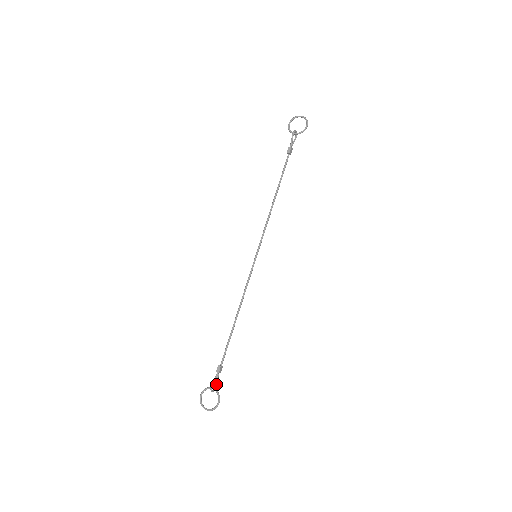
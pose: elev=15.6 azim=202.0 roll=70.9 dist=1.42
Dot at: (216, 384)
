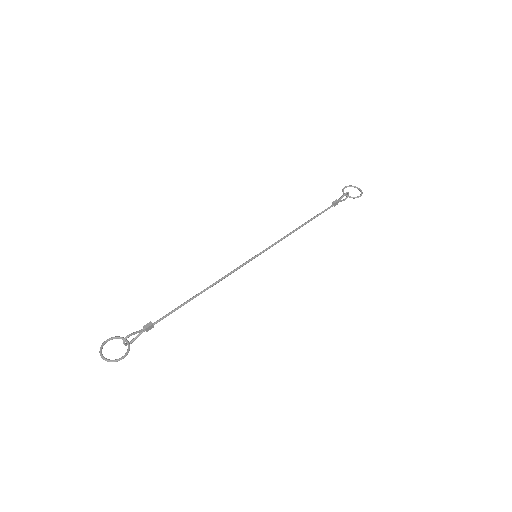
Dot at: (132, 340)
